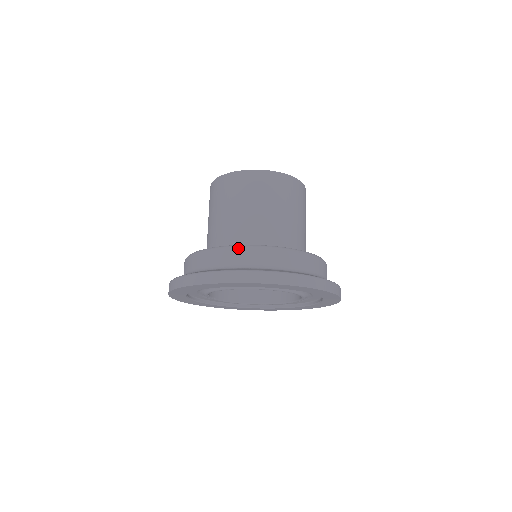
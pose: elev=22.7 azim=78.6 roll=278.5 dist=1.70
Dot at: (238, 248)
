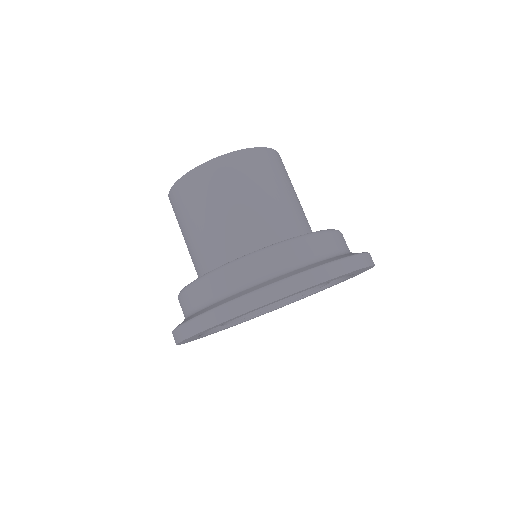
Dot at: (182, 293)
